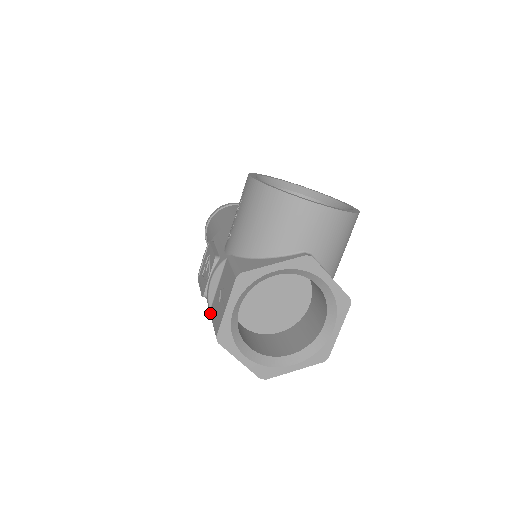
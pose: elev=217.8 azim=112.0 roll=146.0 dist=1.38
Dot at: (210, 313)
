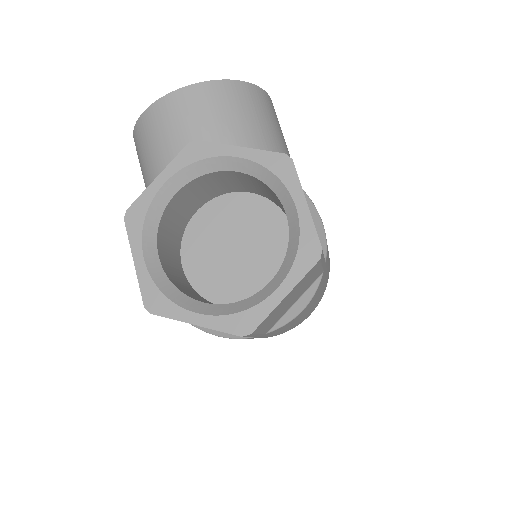
Dot at: occluded
